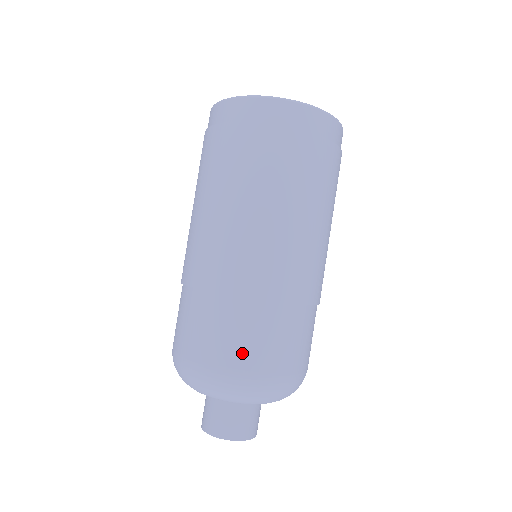
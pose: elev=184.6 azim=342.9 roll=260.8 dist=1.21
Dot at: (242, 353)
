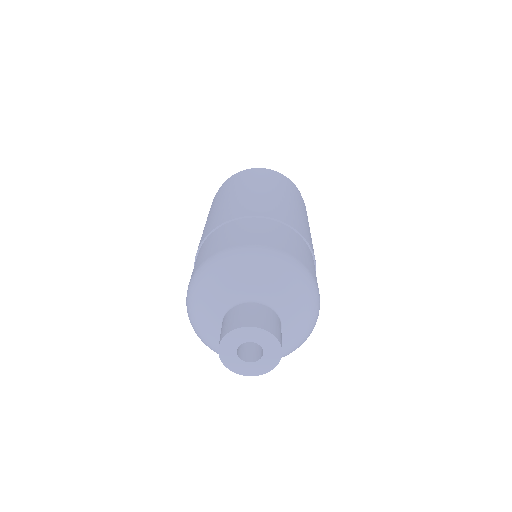
Dot at: (268, 239)
